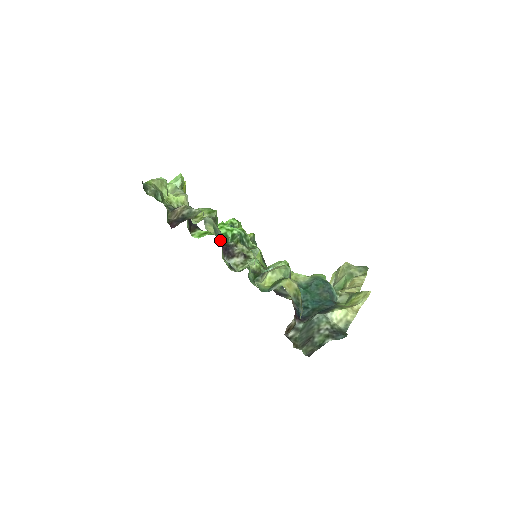
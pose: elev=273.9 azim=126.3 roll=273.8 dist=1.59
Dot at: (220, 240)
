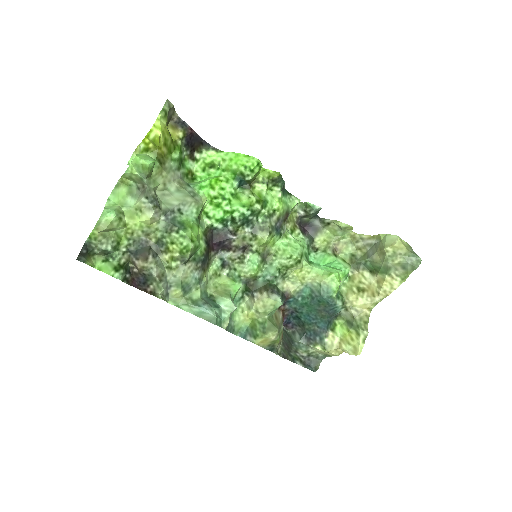
Dot at: (214, 229)
